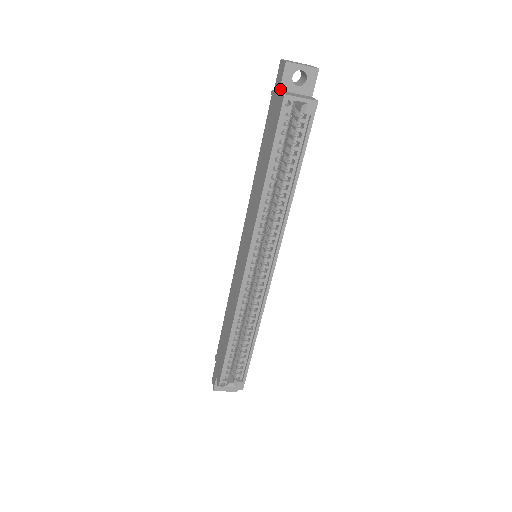
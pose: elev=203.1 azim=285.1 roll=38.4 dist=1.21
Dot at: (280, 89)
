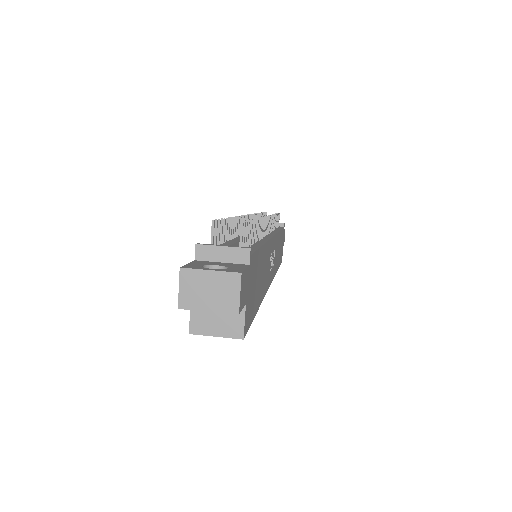
Dot at: occluded
